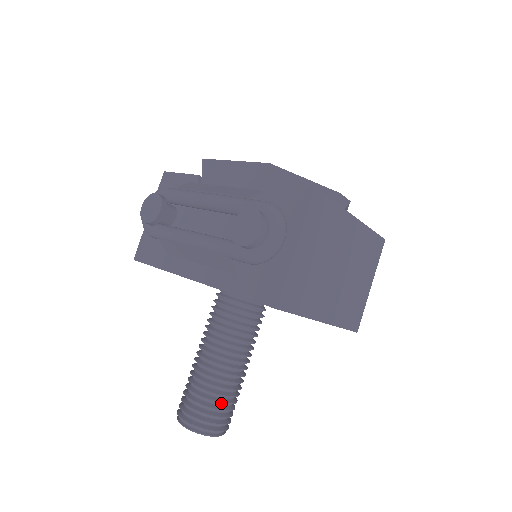
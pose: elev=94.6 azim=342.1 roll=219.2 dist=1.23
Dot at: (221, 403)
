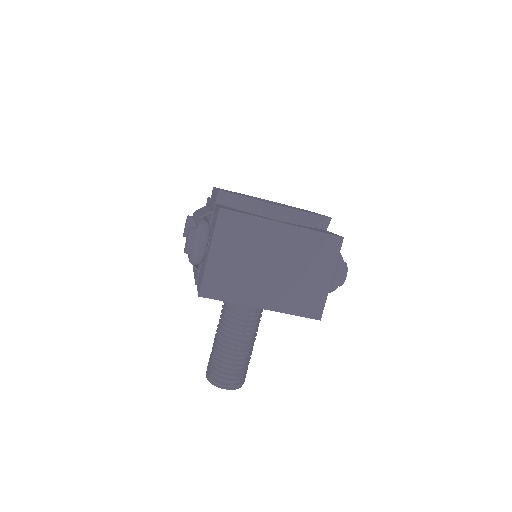
Dot at: (224, 365)
